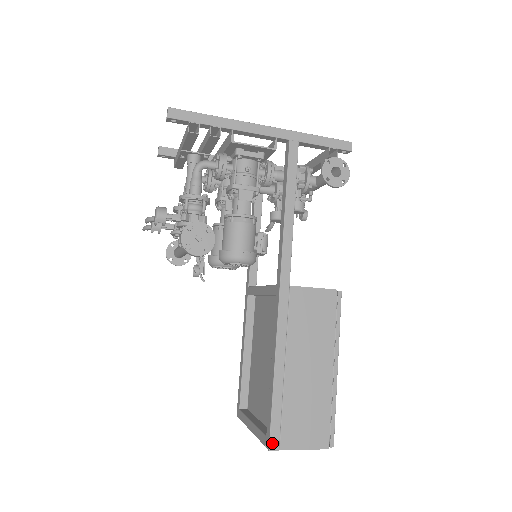
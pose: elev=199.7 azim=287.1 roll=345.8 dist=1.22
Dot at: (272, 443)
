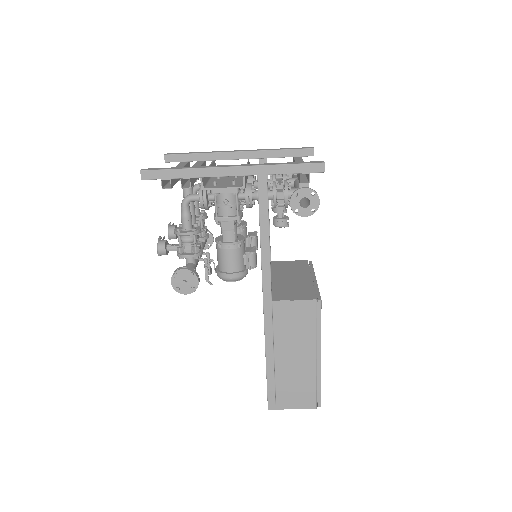
Dot at: (270, 405)
